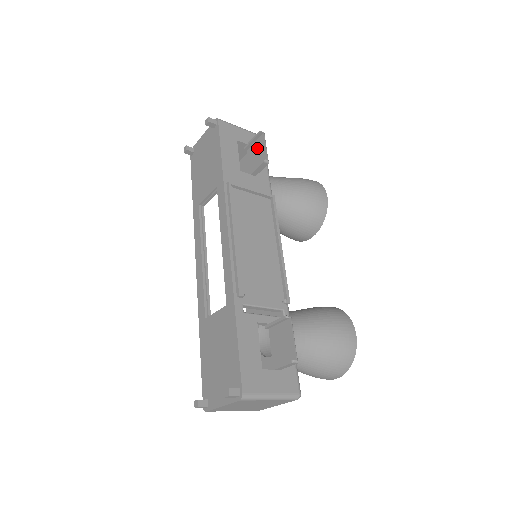
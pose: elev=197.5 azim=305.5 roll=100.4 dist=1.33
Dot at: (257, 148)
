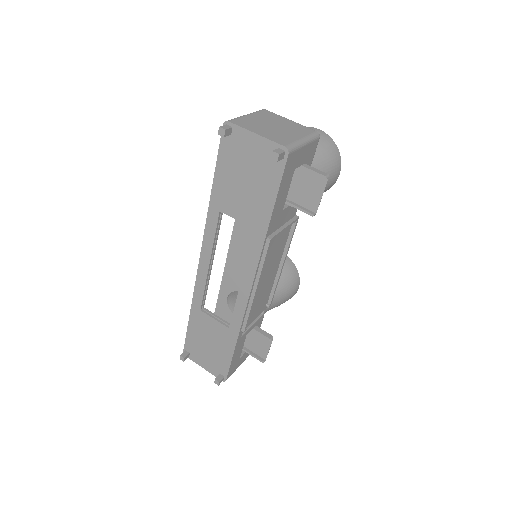
Dot at: (311, 183)
